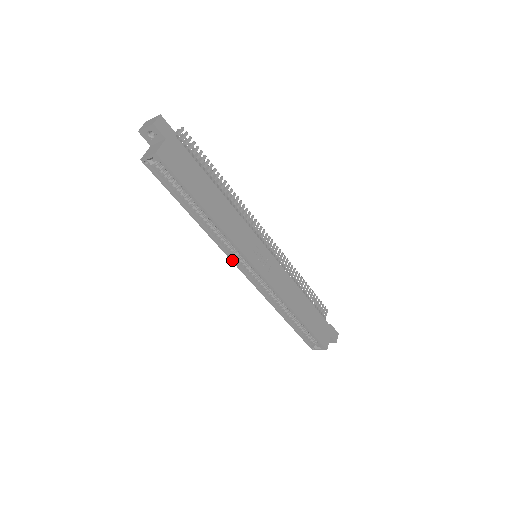
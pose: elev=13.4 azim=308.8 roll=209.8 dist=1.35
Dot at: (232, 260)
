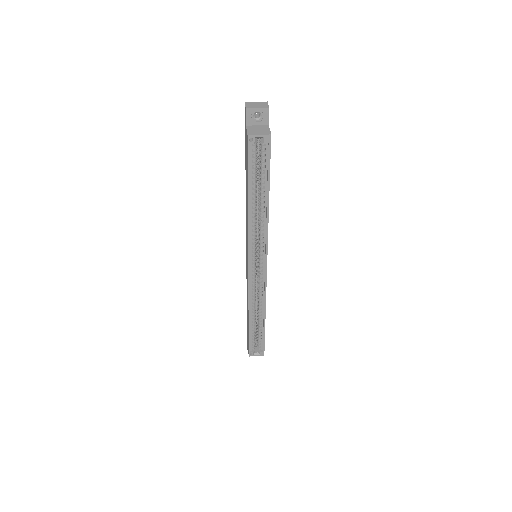
Dot at: (249, 255)
